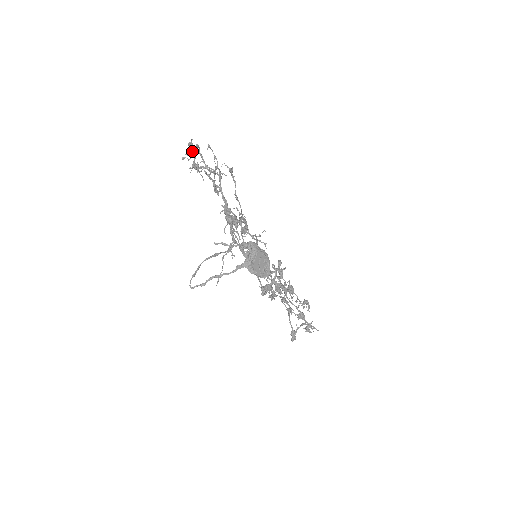
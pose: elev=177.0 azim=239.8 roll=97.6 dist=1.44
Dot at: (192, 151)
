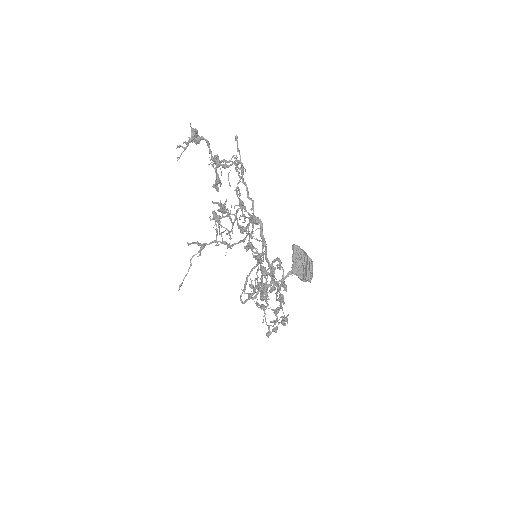
Dot at: (197, 139)
